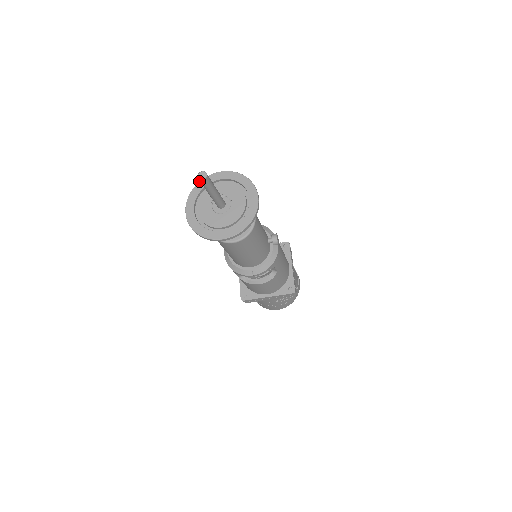
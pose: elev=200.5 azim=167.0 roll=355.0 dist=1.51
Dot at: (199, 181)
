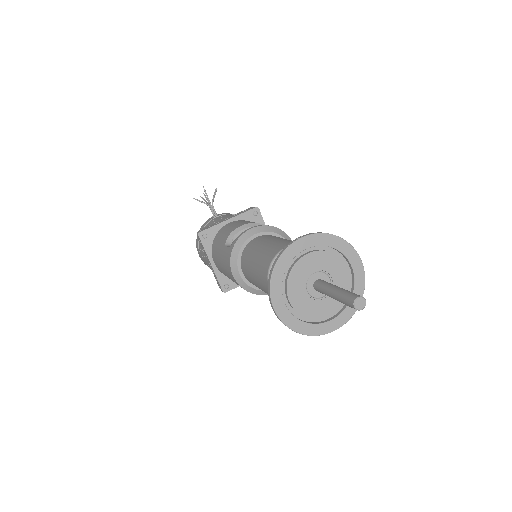
Dot at: (277, 259)
